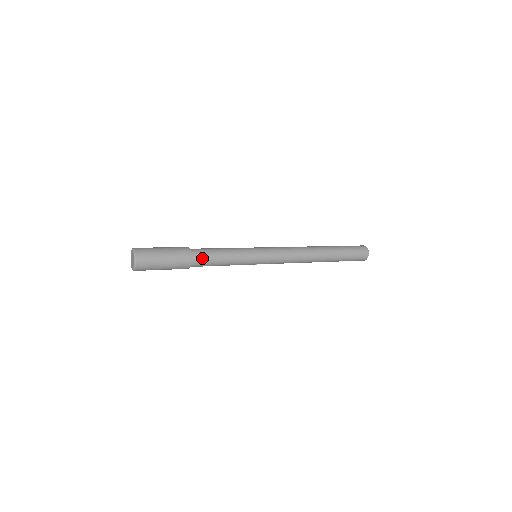
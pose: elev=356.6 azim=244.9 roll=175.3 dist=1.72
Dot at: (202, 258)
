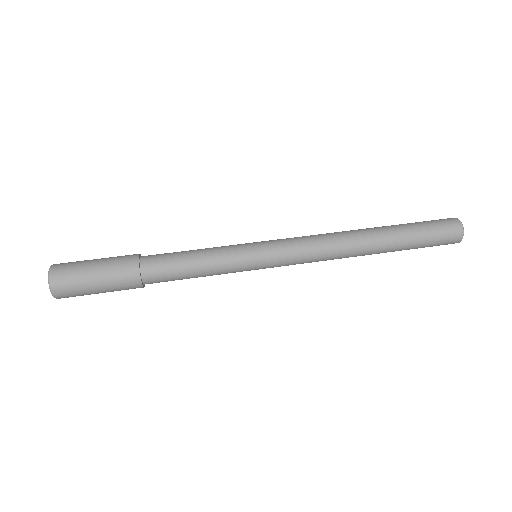
Dot at: (161, 281)
